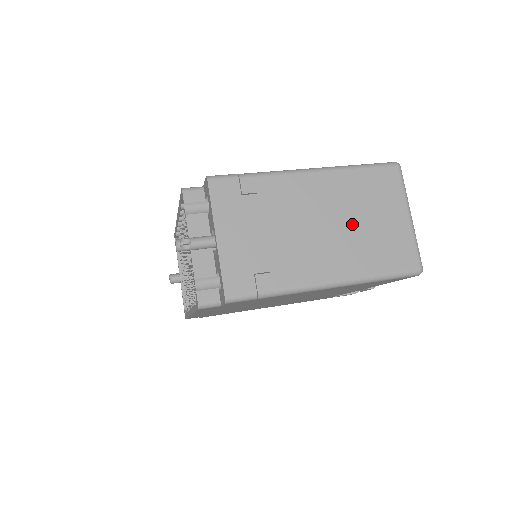
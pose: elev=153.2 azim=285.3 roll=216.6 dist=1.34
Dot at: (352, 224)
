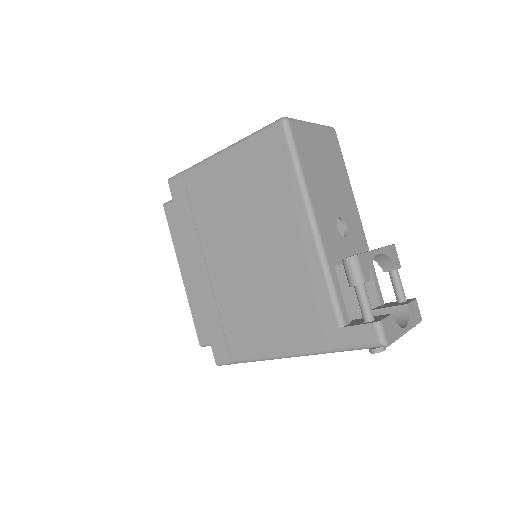
Dot at: occluded
